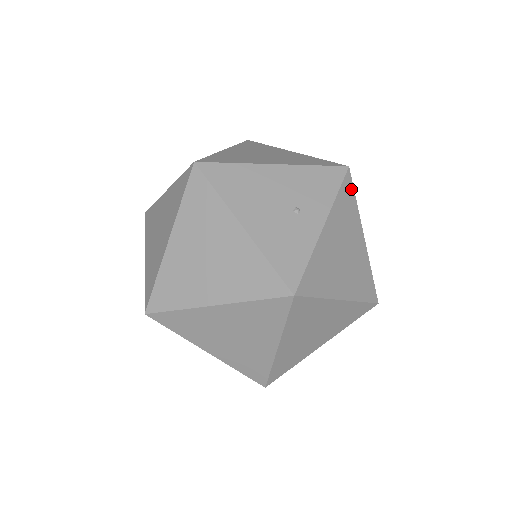
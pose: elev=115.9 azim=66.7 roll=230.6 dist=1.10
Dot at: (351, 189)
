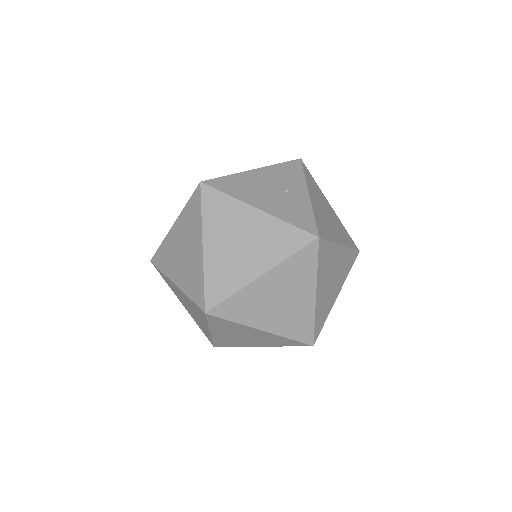
Dot at: (309, 173)
